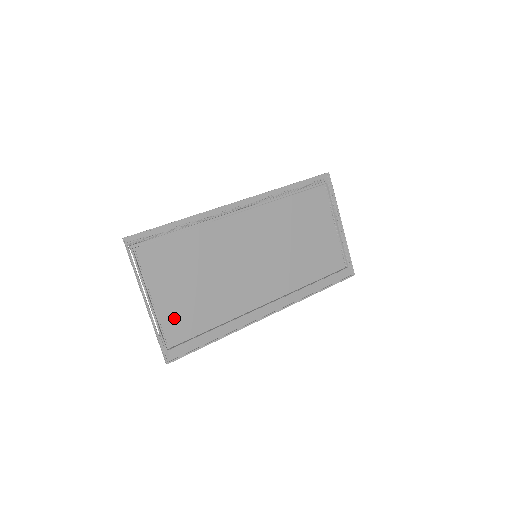
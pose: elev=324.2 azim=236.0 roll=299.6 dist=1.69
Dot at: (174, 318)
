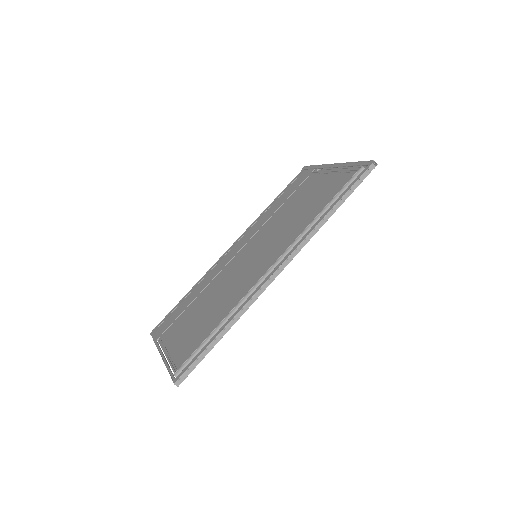
Dot at: (174, 331)
